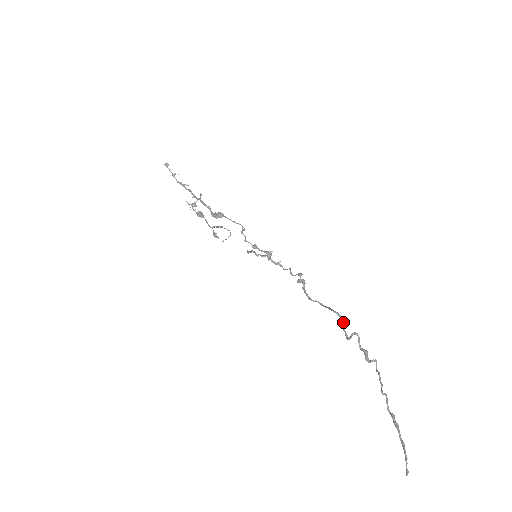
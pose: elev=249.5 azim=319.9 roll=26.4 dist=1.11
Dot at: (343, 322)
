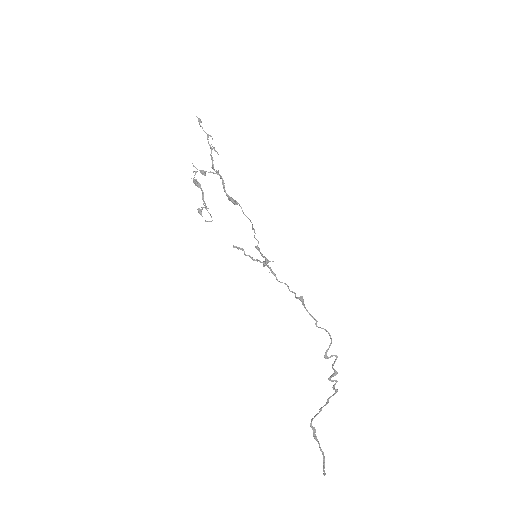
Dot at: occluded
